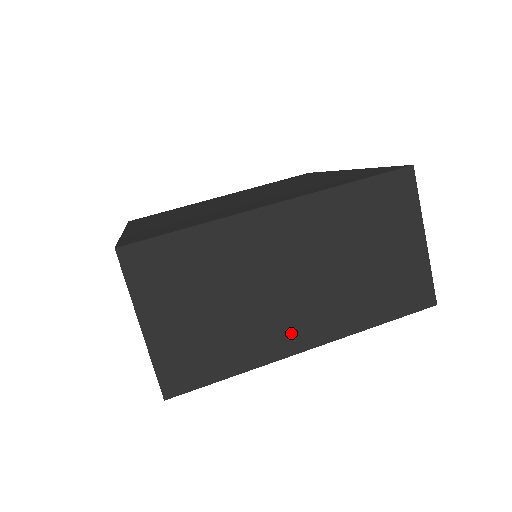
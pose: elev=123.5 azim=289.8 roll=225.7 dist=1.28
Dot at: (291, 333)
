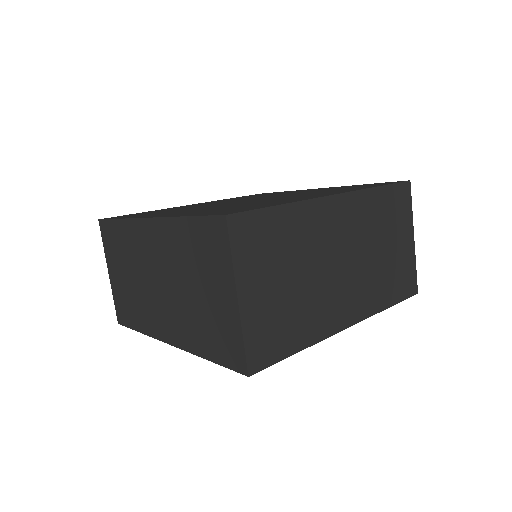
Dot at: (339, 311)
